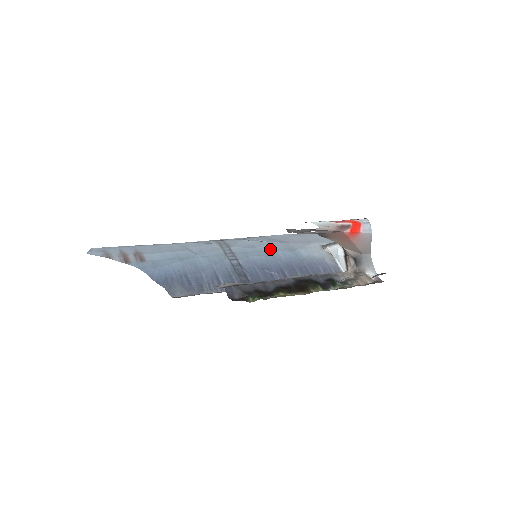
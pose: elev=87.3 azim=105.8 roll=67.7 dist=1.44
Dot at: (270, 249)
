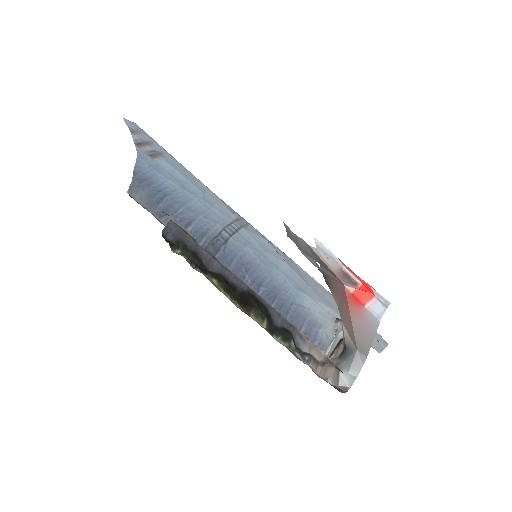
Dot at: (278, 265)
